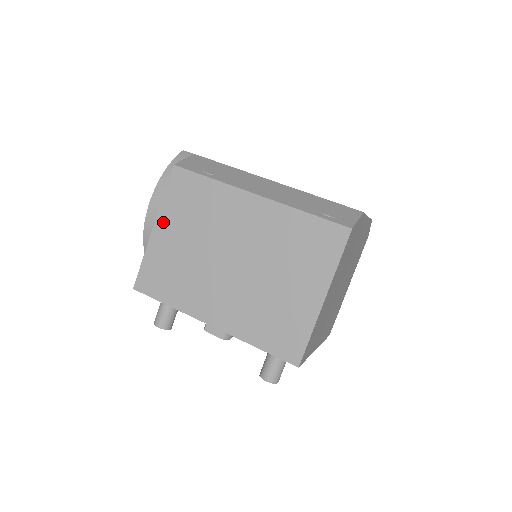
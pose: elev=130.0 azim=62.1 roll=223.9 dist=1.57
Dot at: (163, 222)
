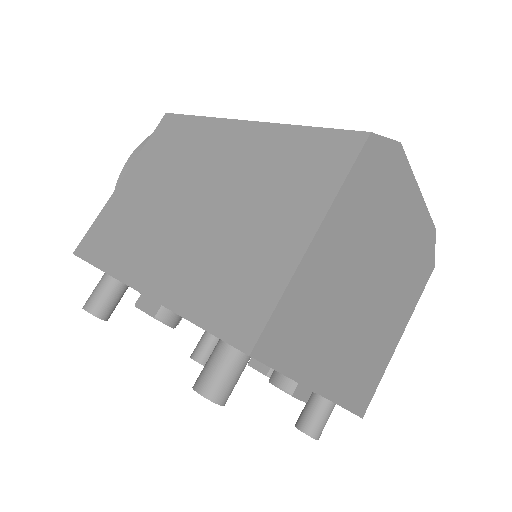
Dot at: (134, 172)
